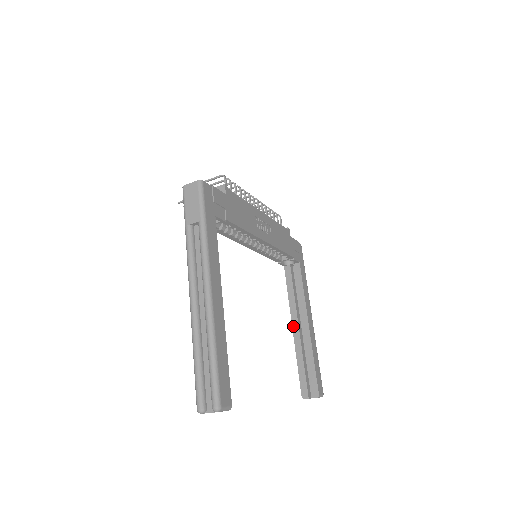
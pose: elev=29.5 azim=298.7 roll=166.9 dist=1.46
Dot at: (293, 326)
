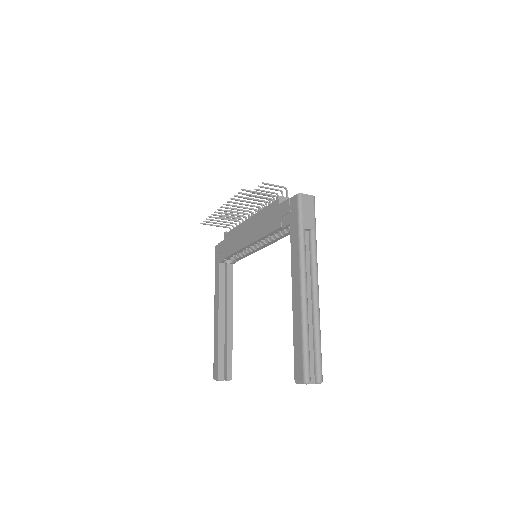
Dot at: (219, 317)
